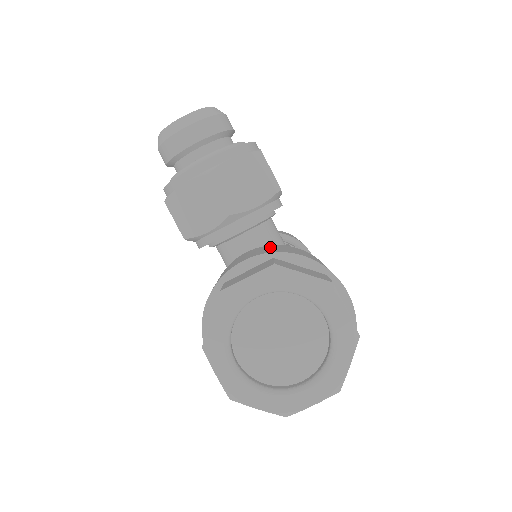
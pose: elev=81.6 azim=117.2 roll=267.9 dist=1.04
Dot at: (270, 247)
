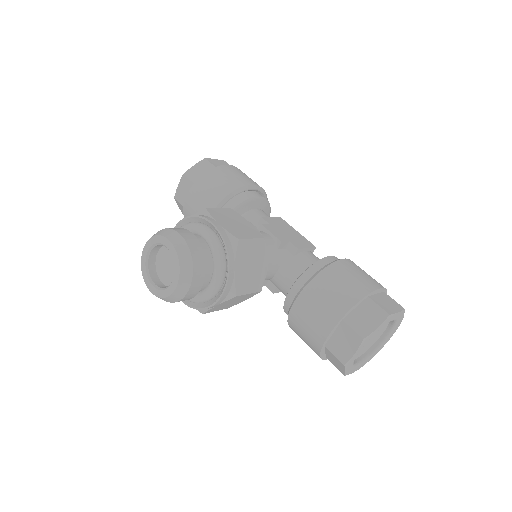
Dot at: (316, 298)
